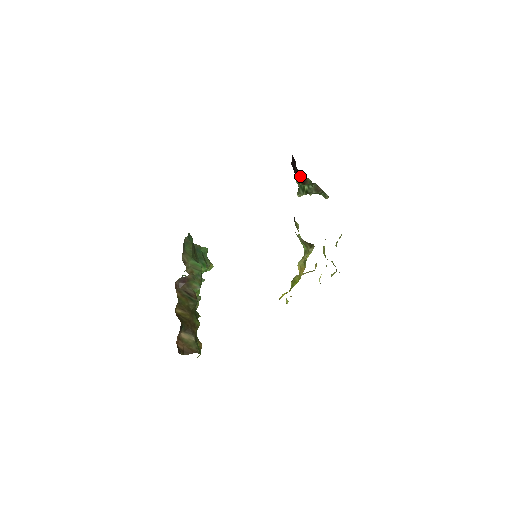
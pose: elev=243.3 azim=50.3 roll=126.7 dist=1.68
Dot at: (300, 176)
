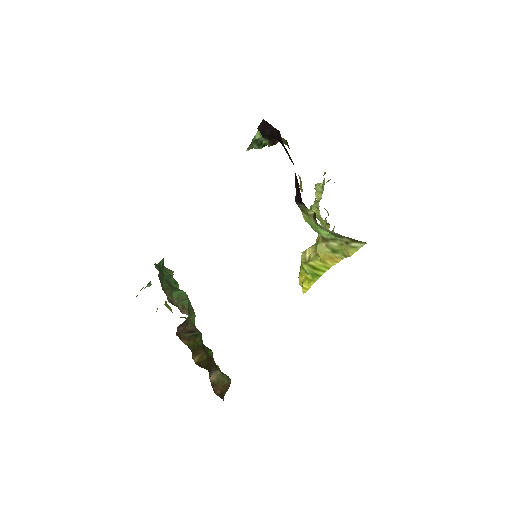
Dot at: (272, 139)
